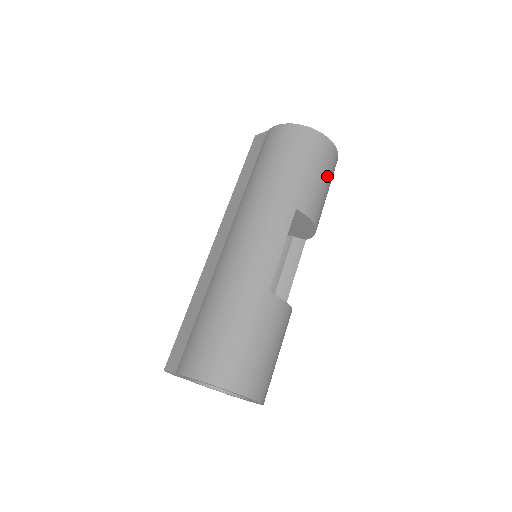
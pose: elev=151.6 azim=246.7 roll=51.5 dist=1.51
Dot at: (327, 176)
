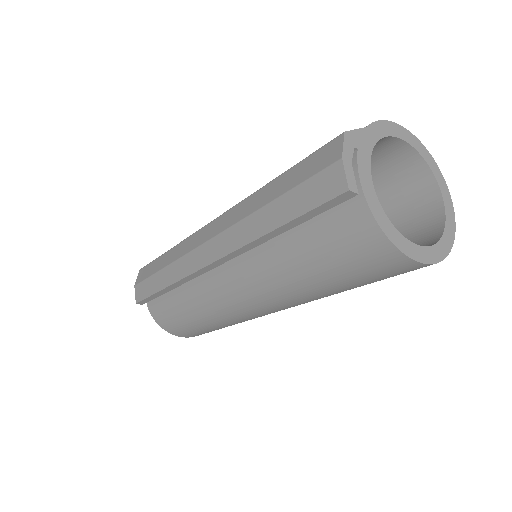
Dot at: occluded
